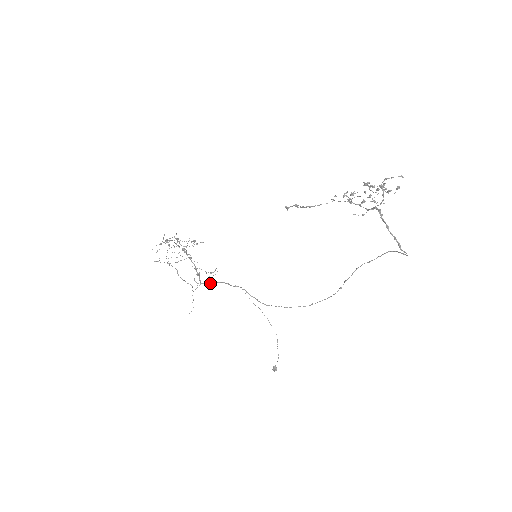
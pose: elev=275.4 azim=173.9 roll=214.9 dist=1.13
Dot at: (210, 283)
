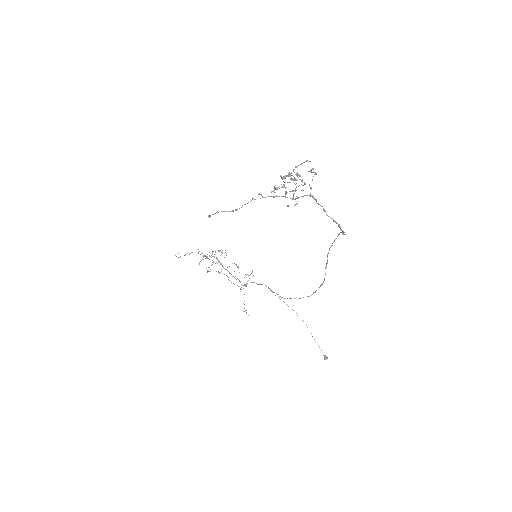
Dot at: (245, 284)
